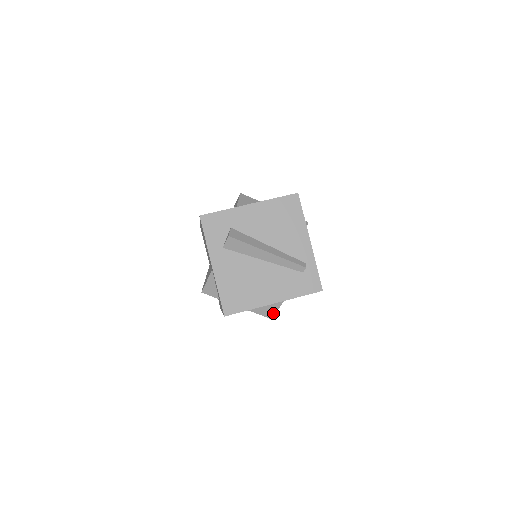
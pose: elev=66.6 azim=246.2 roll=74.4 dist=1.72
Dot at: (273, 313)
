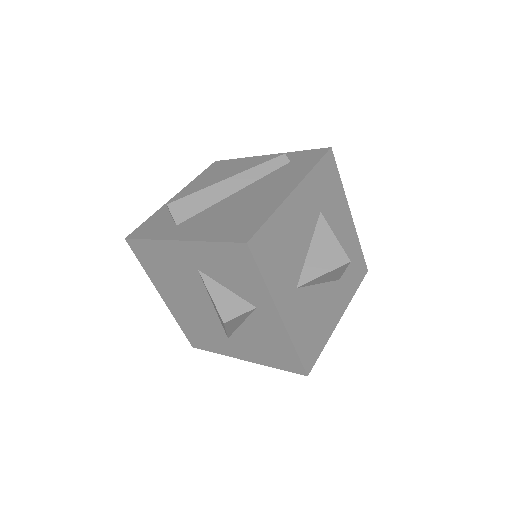
Dot at: (339, 250)
